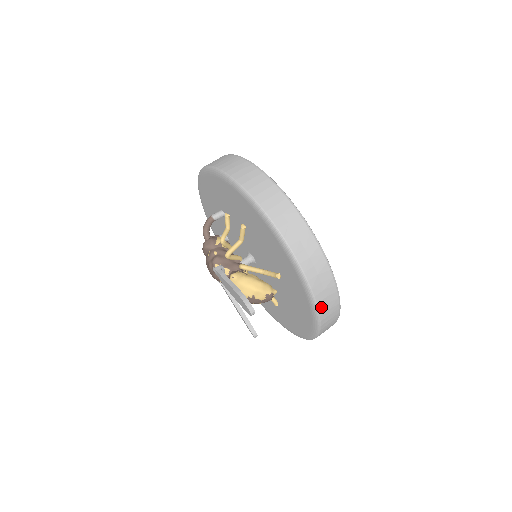
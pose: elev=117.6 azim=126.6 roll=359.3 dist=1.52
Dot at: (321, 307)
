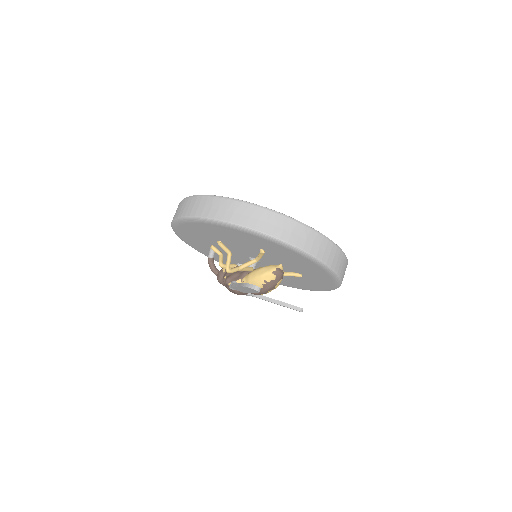
Dot at: (295, 242)
